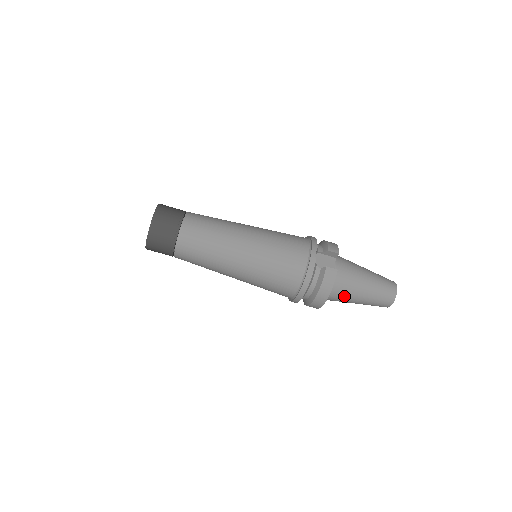
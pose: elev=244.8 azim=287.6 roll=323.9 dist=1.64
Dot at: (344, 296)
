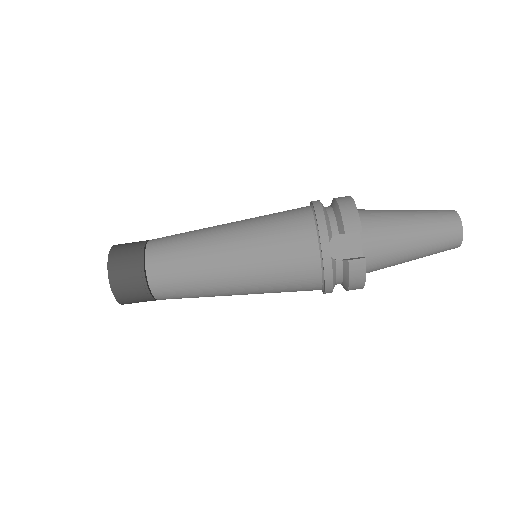
Dot at: occluded
